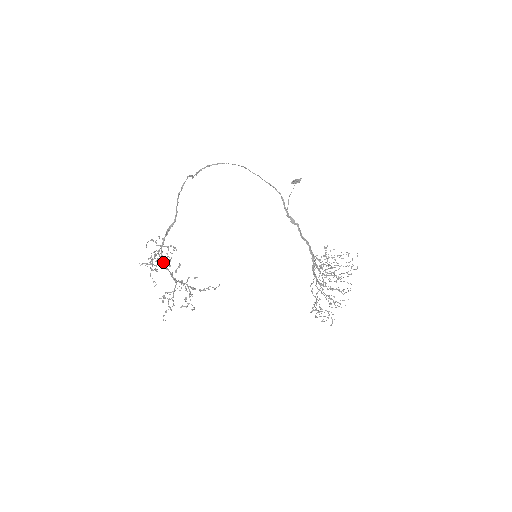
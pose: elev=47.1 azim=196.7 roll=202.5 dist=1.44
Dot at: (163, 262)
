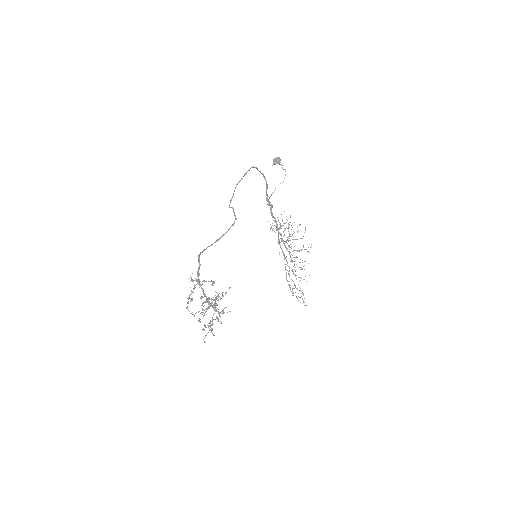
Dot at: occluded
